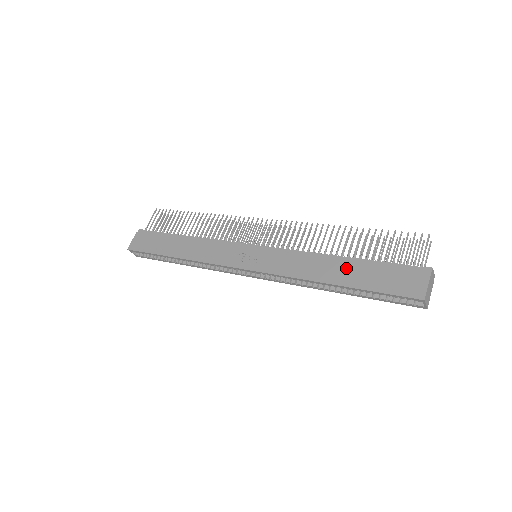
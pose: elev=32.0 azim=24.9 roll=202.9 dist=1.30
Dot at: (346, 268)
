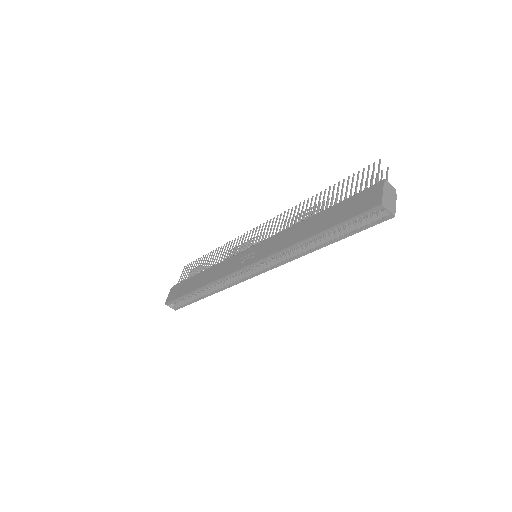
Dot at: (318, 220)
